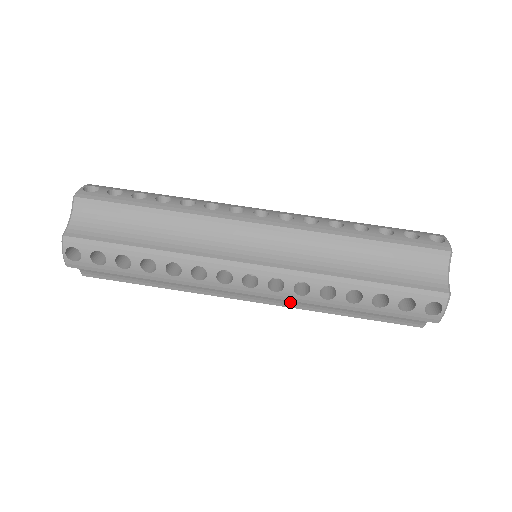
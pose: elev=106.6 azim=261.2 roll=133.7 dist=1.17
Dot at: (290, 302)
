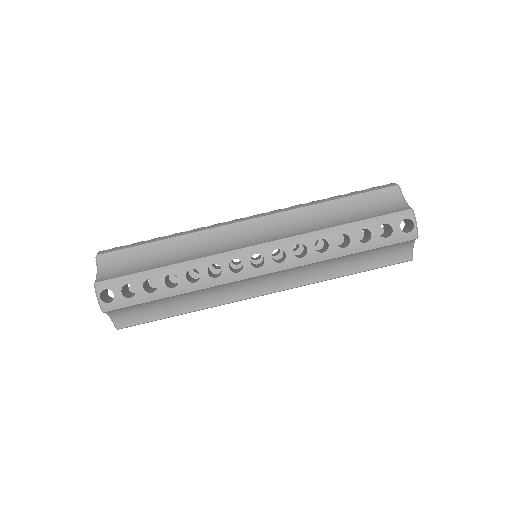
Dot at: occluded
